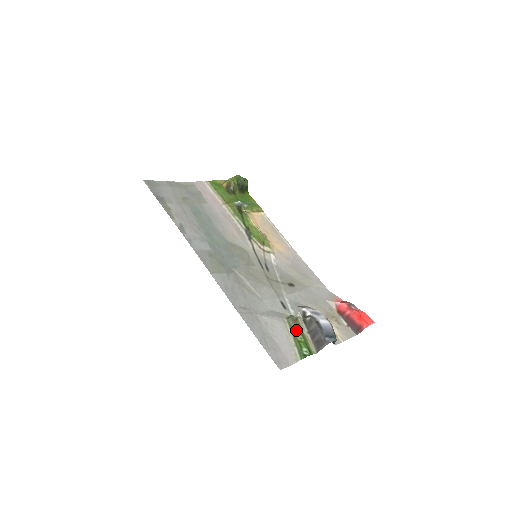
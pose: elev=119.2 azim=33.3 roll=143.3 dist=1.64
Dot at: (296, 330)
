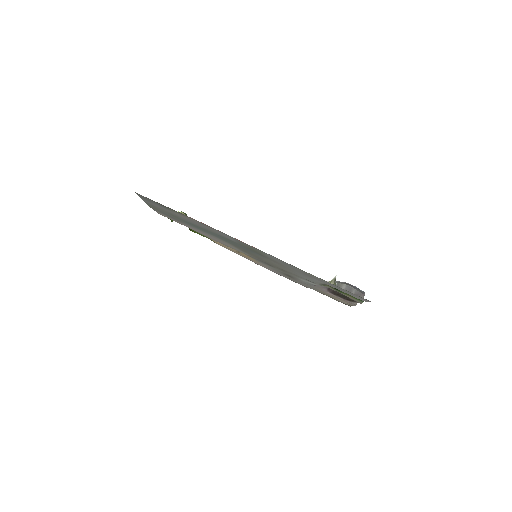
Dot at: (338, 290)
